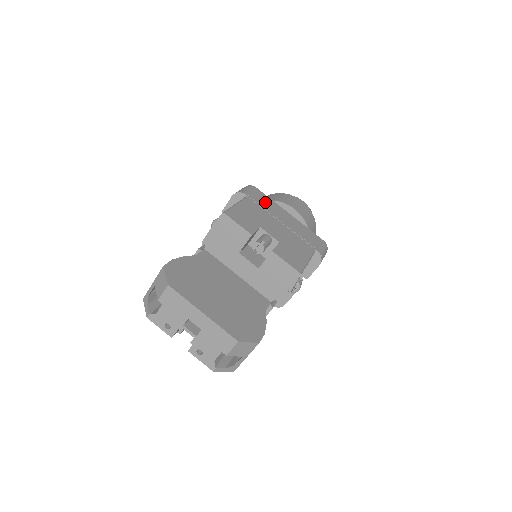
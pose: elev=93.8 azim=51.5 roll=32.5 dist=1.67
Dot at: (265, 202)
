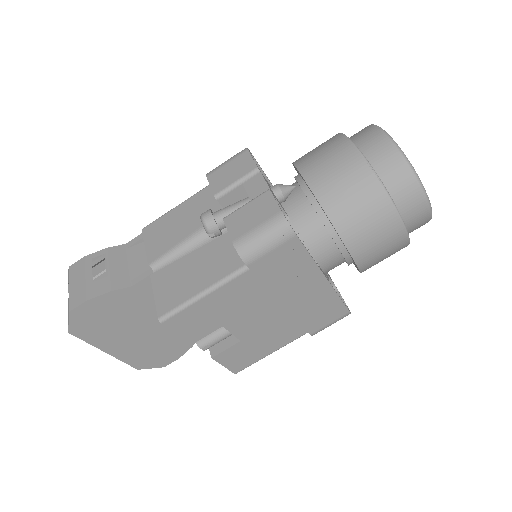
Dot at: (285, 270)
